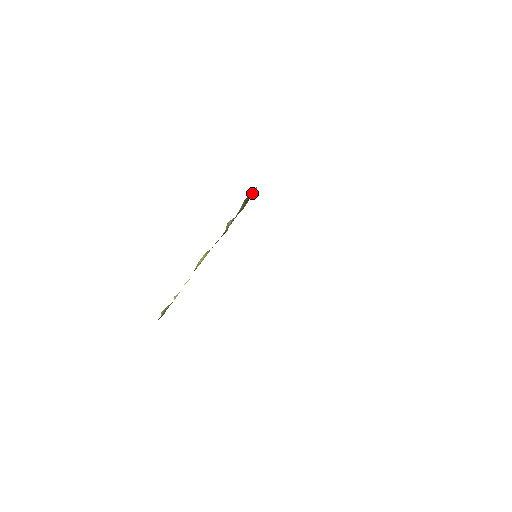
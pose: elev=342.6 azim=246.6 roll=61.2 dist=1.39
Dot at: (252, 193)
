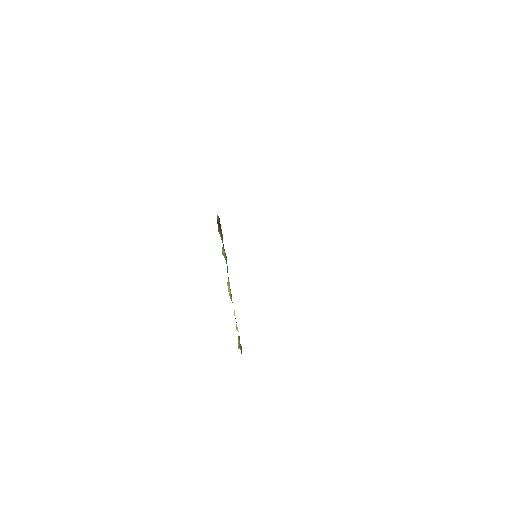
Dot at: (218, 221)
